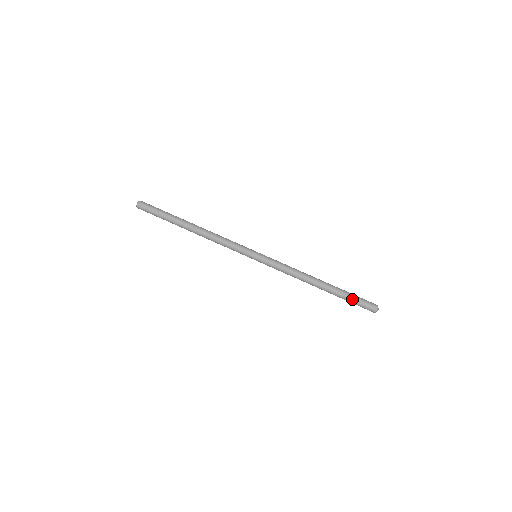
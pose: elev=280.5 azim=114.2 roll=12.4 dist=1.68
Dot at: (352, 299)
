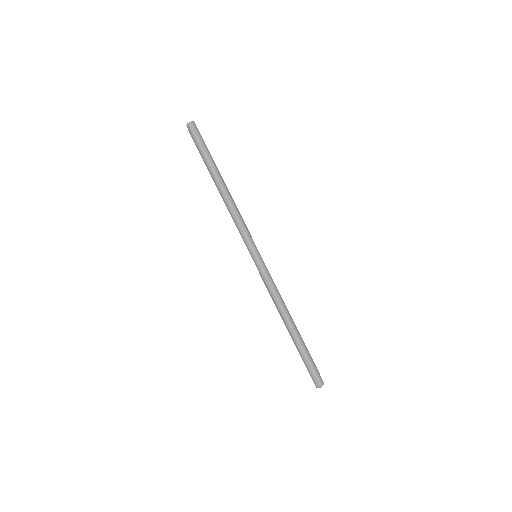
Dot at: (305, 361)
